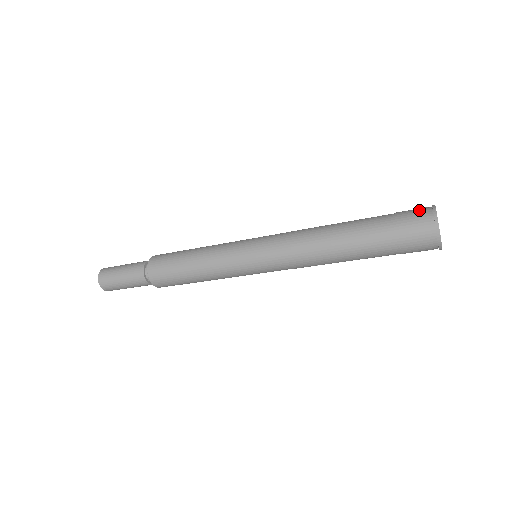
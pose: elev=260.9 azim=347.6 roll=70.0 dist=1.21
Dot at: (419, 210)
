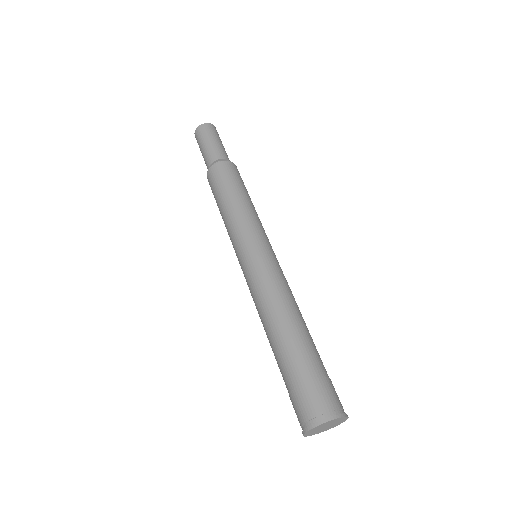
Dot at: (334, 401)
